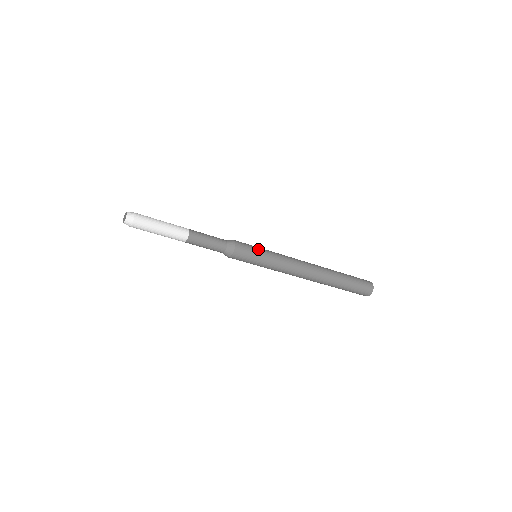
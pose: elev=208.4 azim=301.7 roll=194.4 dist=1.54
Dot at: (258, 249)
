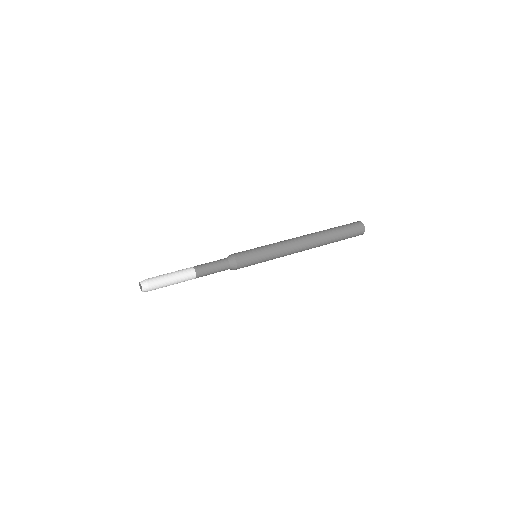
Dot at: (258, 261)
